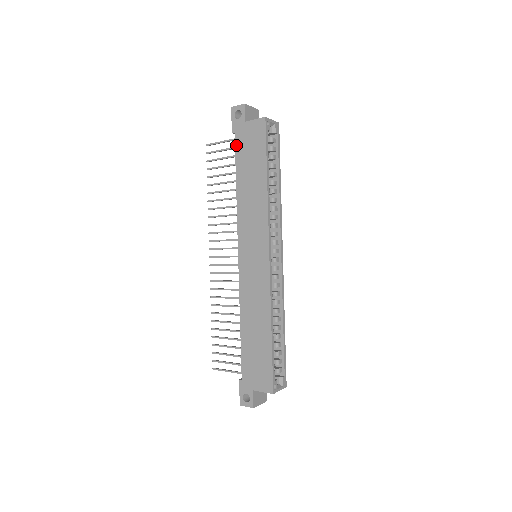
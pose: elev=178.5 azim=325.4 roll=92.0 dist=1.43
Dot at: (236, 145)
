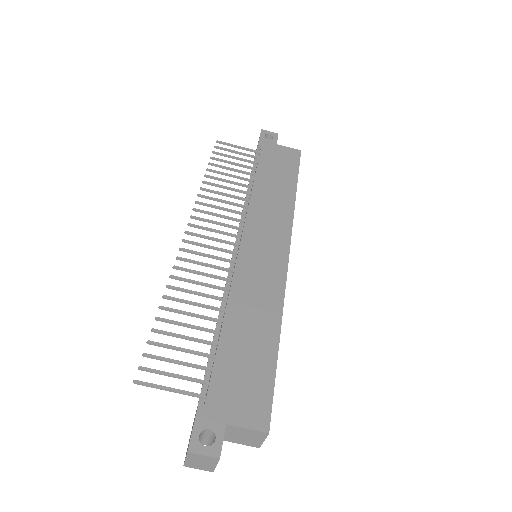
Dot at: (261, 154)
